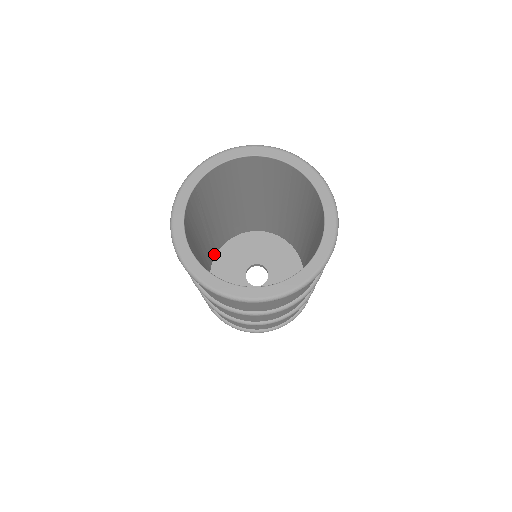
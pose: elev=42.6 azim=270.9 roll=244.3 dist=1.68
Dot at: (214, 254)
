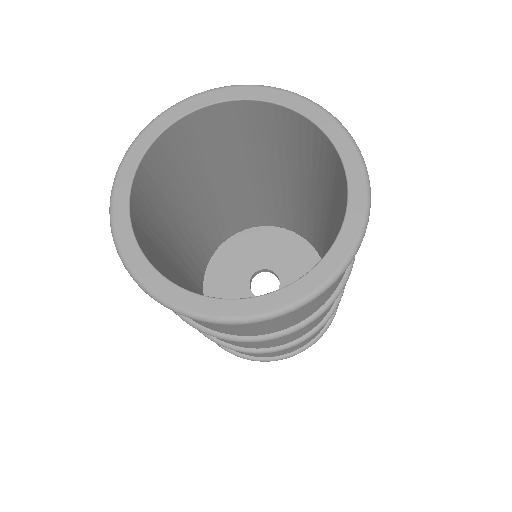
Dot at: (202, 271)
